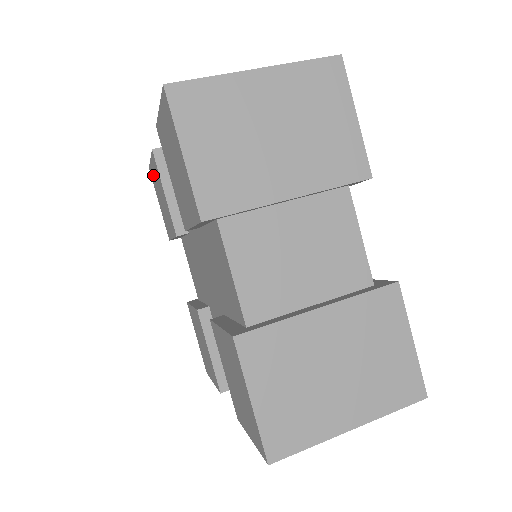
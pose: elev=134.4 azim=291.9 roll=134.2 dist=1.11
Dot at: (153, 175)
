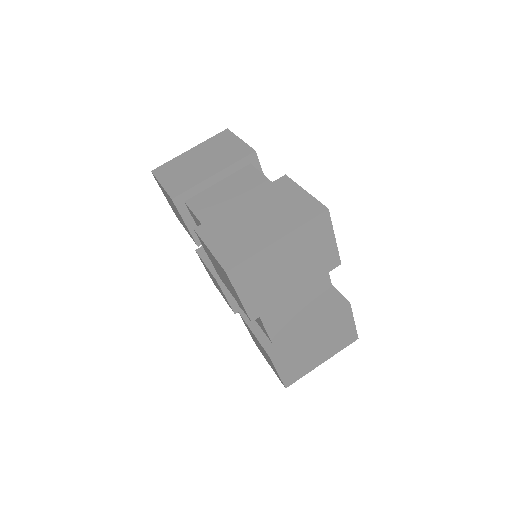
Dot at: occluded
